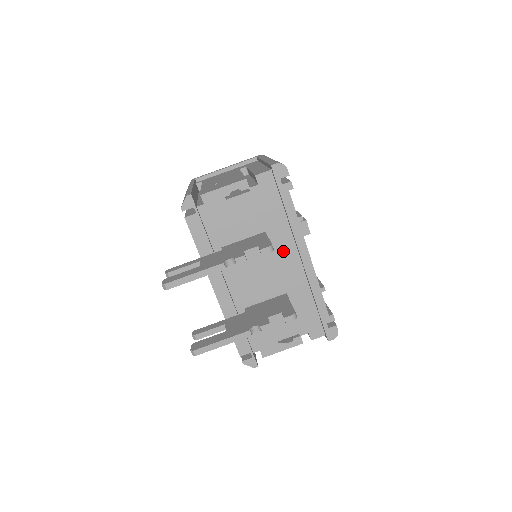
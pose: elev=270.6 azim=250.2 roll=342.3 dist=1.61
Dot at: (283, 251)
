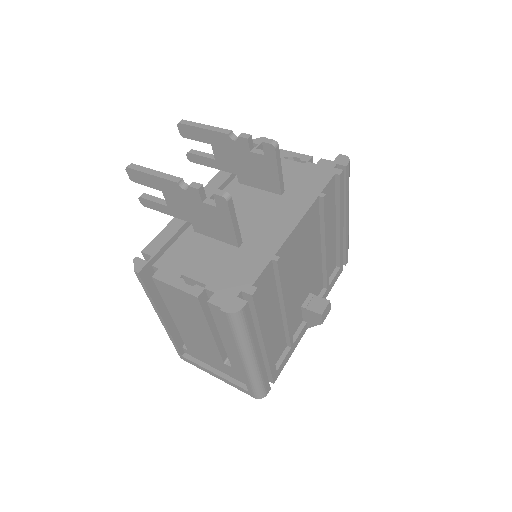
Dot at: (281, 212)
